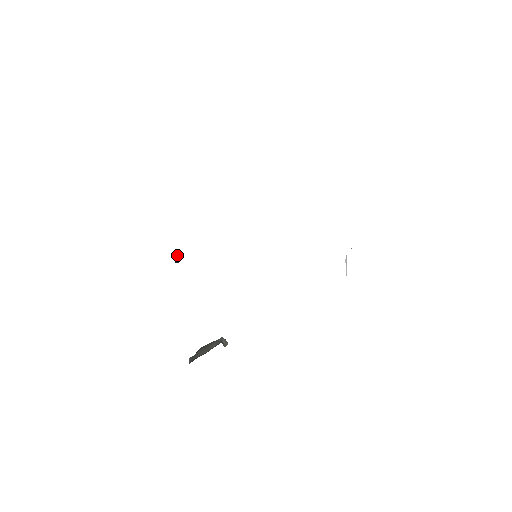
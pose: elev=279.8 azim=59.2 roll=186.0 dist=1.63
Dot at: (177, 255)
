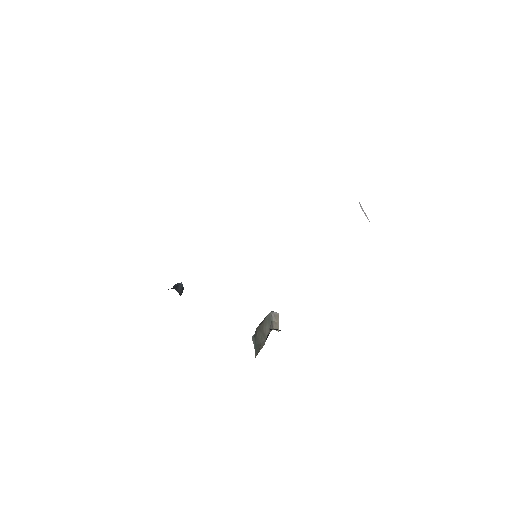
Dot at: (177, 288)
